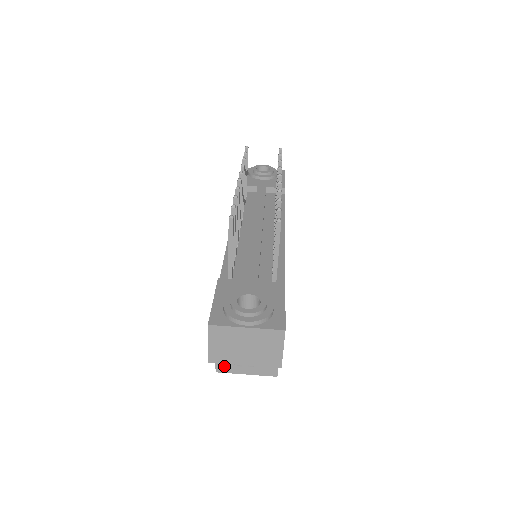
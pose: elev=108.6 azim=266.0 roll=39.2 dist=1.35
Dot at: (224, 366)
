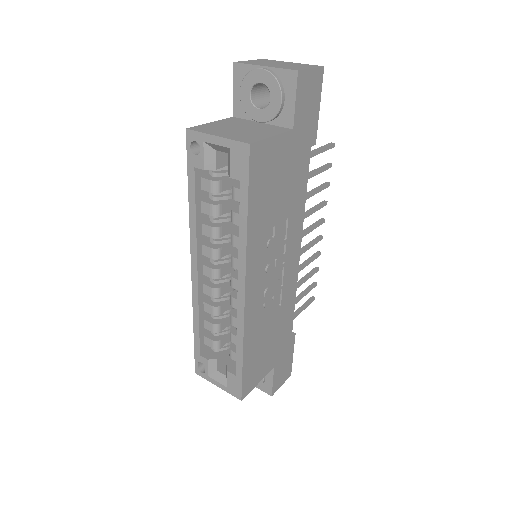
Dot at: (202, 129)
